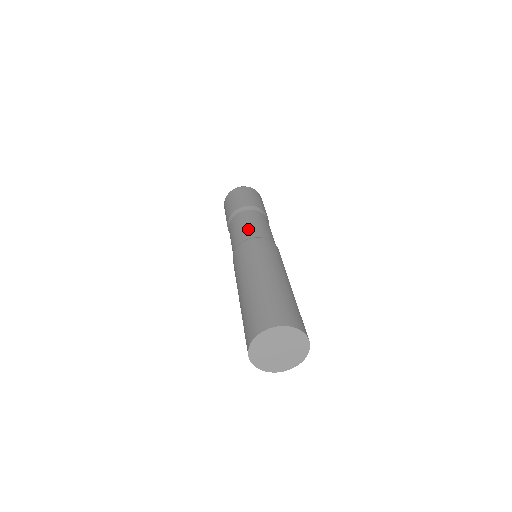
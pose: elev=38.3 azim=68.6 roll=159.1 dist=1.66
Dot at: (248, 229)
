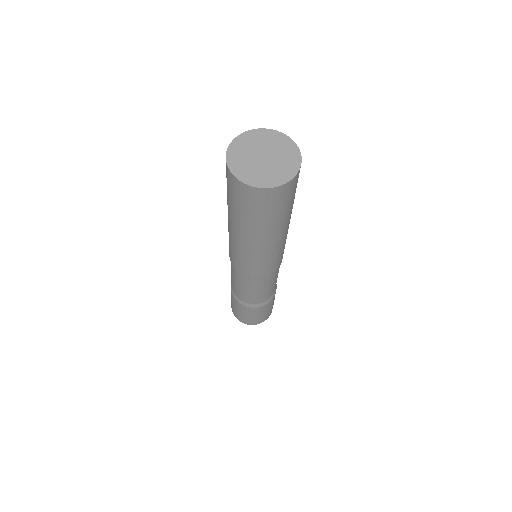
Dot at: occluded
